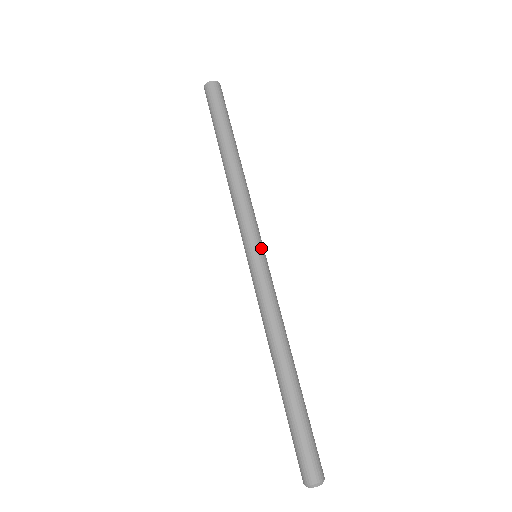
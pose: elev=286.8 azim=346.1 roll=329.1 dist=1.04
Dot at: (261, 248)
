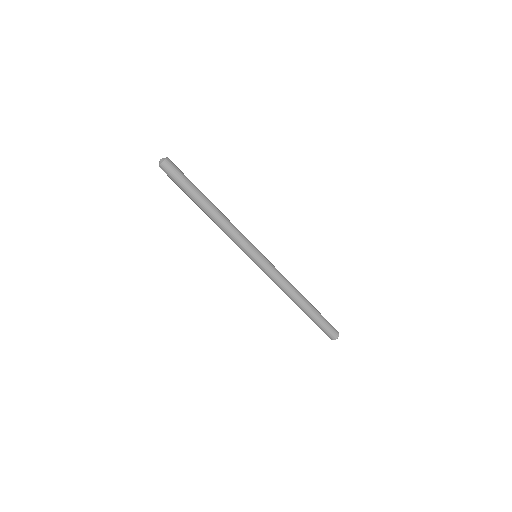
Dot at: (258, 250)
